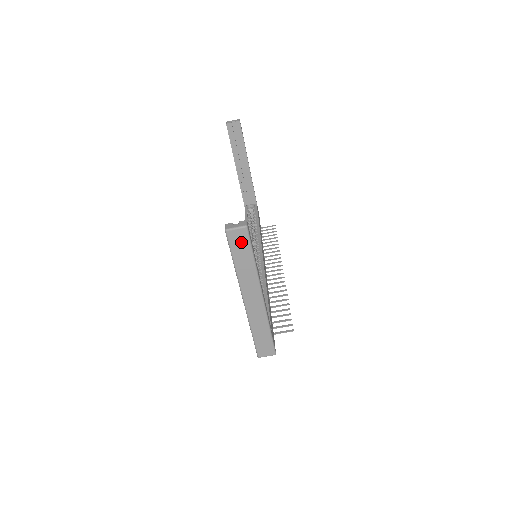
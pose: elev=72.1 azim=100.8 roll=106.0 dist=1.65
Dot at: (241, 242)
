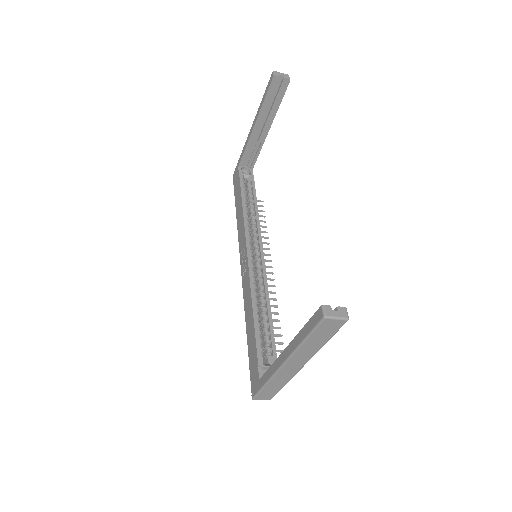
Dot at: (330, 329)
